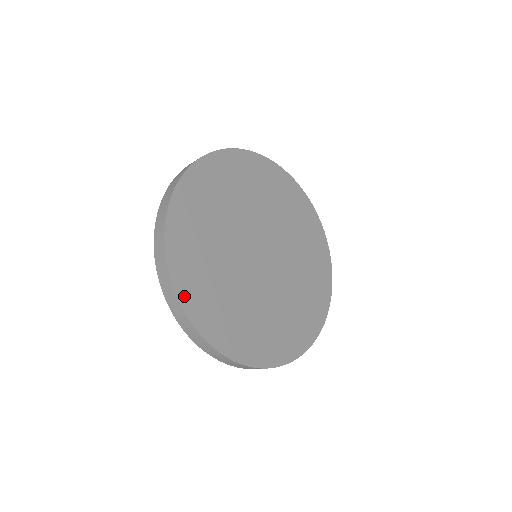
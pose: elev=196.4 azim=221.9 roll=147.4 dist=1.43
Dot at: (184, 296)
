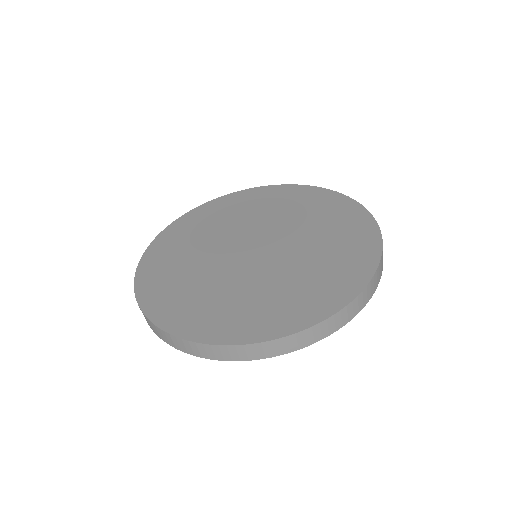
Dot at: (148, 304)
